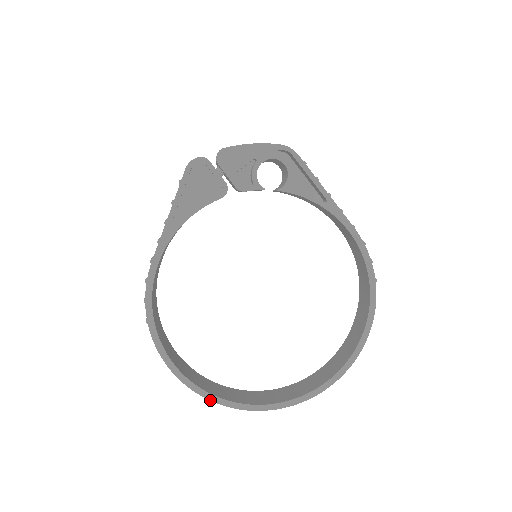
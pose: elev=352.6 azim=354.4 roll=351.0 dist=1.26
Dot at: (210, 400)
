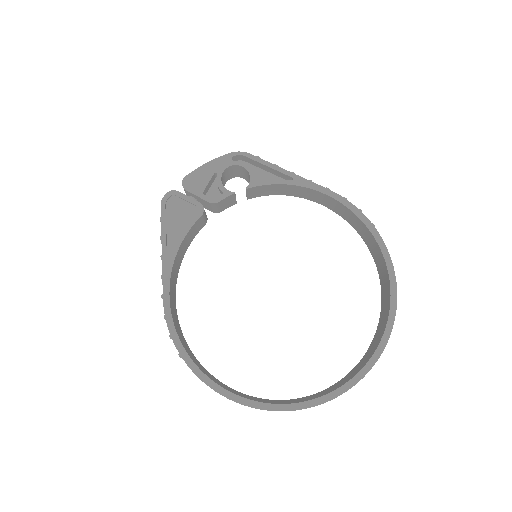
Dot at: occluded
